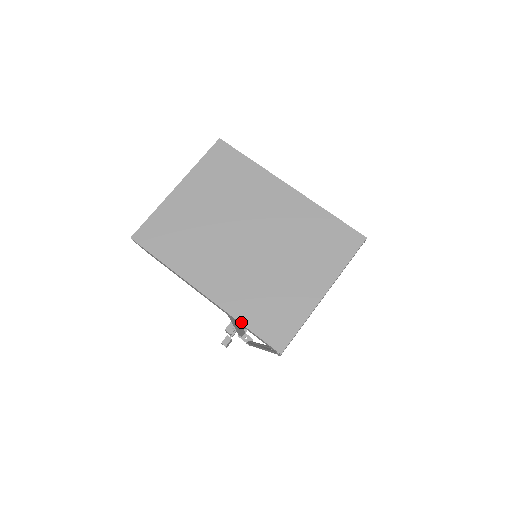
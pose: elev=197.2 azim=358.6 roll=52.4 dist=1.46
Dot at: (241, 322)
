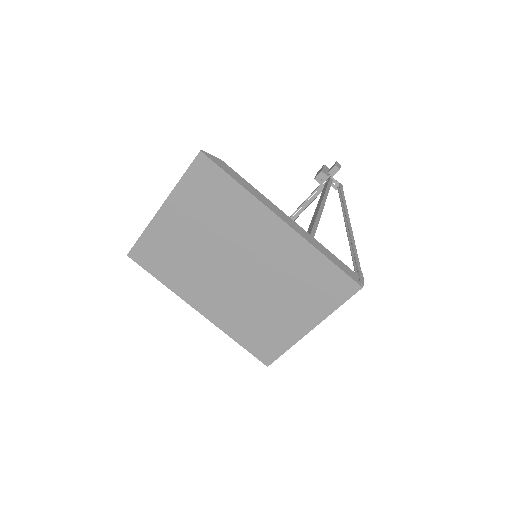
Dot at: (234, 339)
